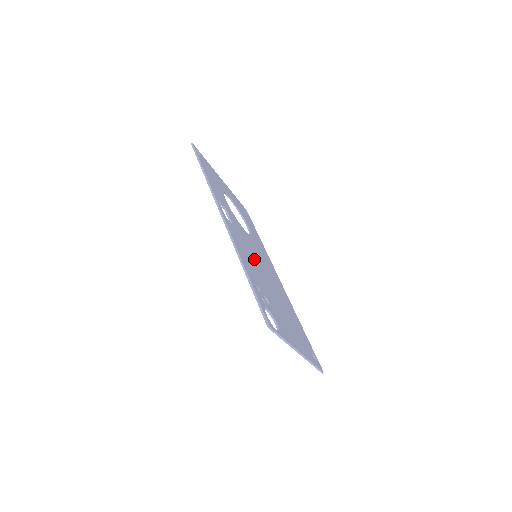
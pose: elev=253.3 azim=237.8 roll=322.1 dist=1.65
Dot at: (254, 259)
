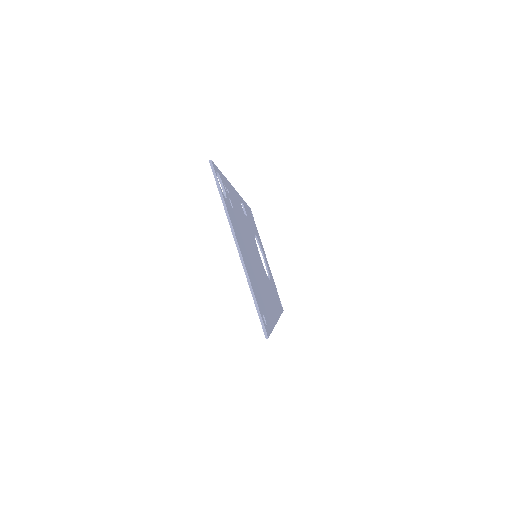
Dot at: (249, 236)
